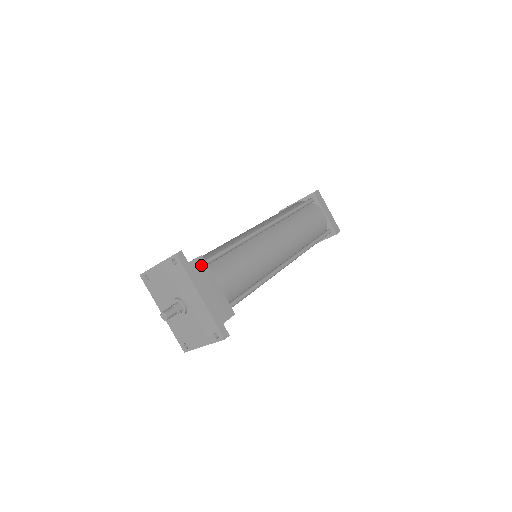
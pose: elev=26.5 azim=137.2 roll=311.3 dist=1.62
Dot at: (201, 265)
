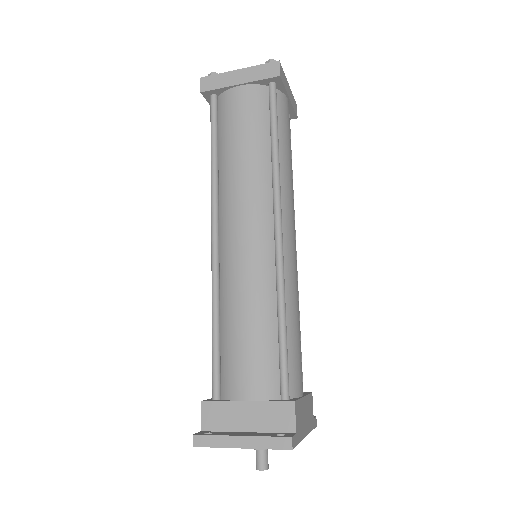
Dot at: (298, 412)
